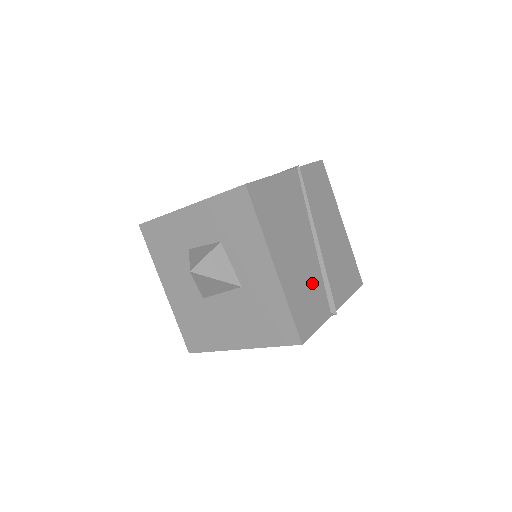
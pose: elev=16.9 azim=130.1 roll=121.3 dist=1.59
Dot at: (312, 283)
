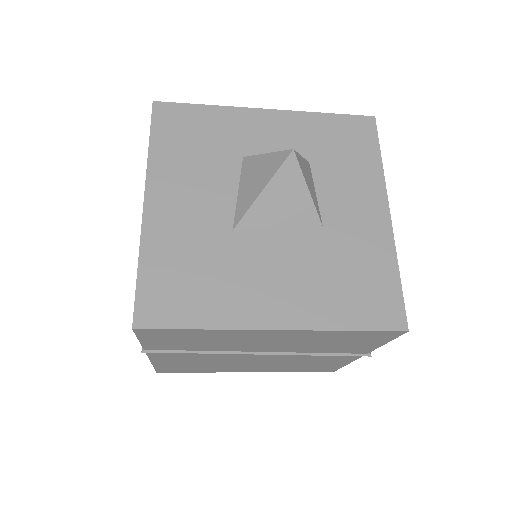
Dot at: occluded
